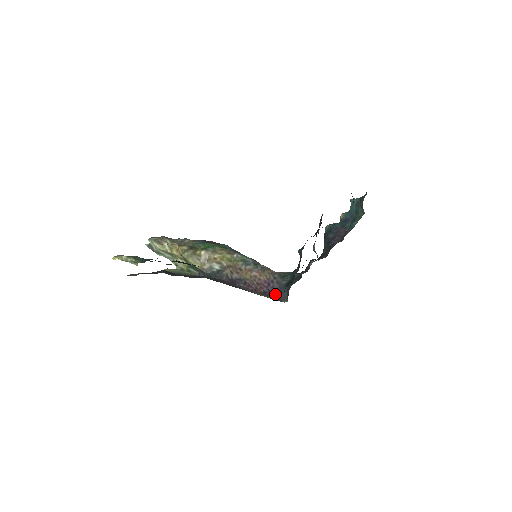
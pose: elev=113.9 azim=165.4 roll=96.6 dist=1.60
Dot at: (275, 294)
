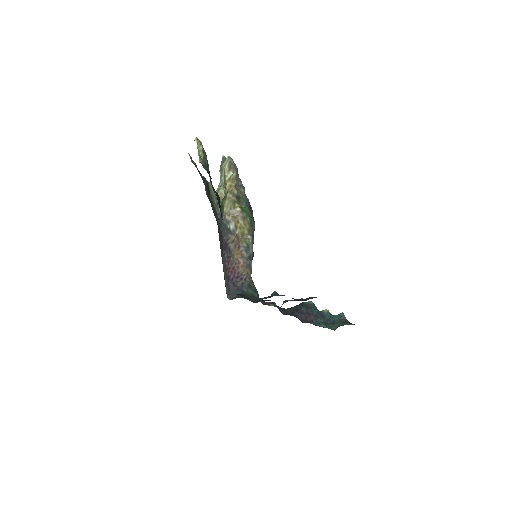
Dot at: (231, 287)
